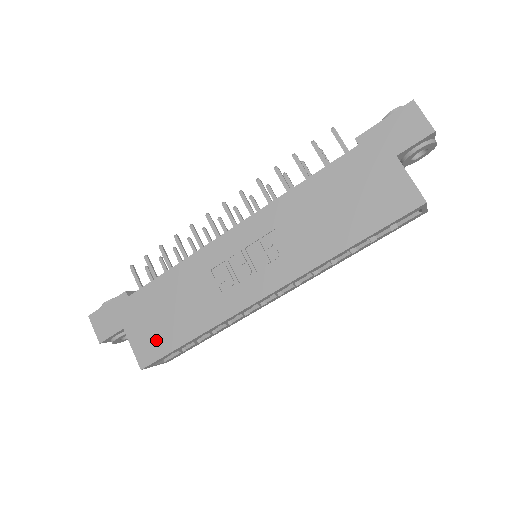
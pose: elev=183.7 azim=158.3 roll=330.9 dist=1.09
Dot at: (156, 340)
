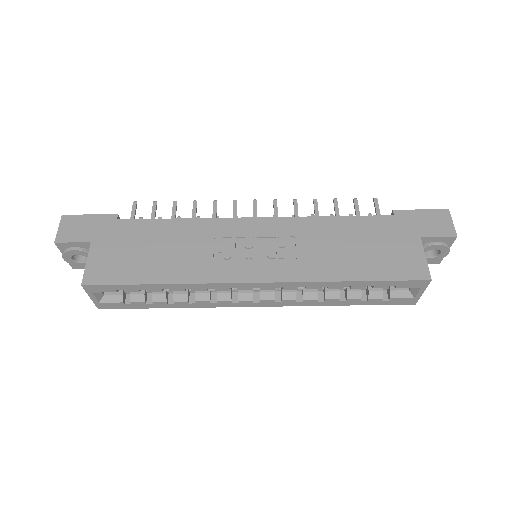
Dot at: (118, 267)
